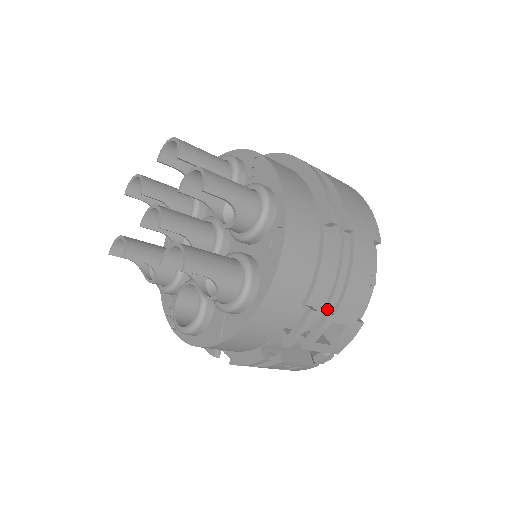
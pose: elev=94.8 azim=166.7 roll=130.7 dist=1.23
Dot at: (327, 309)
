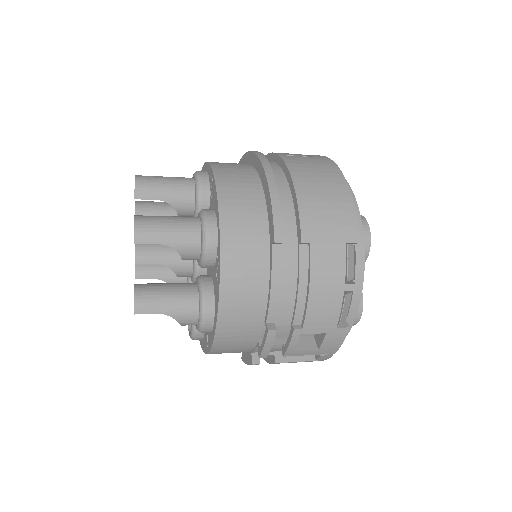
Dot at: (294, 323)
